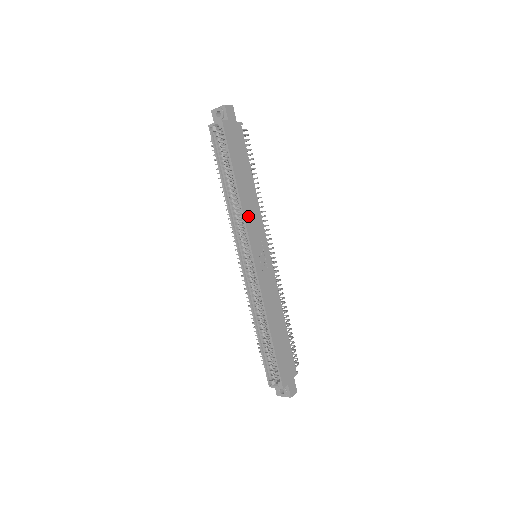
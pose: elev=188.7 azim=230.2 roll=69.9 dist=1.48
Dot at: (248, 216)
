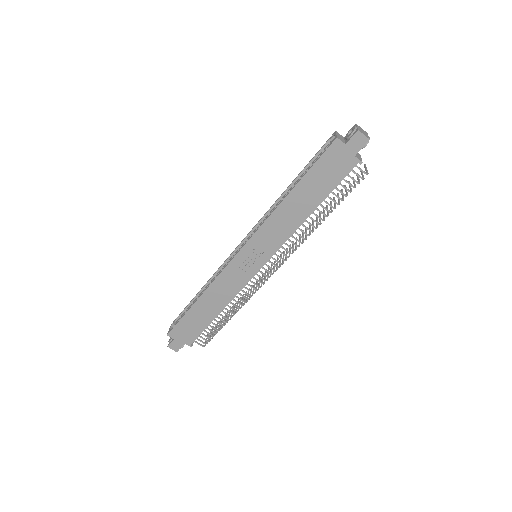
Dot at: (272, 224)
